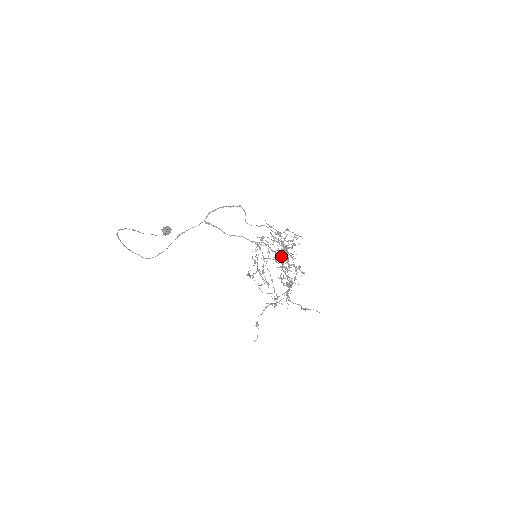
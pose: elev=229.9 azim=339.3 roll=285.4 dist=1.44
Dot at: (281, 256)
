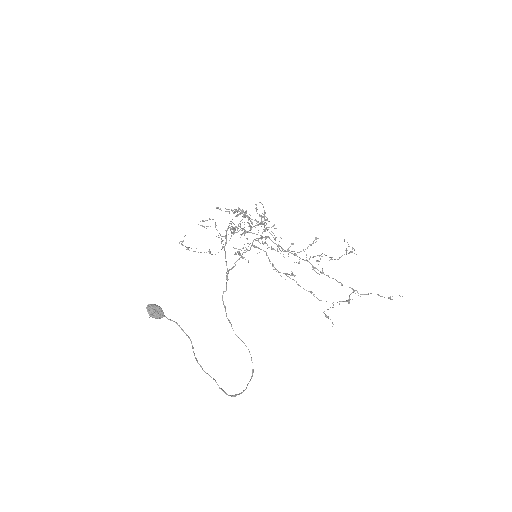
Dot at: (268, 236)
